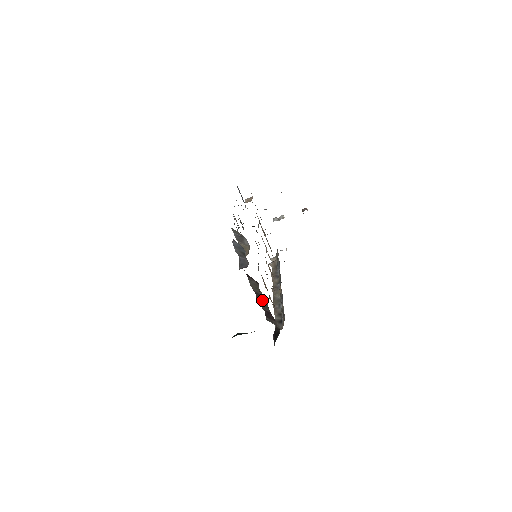
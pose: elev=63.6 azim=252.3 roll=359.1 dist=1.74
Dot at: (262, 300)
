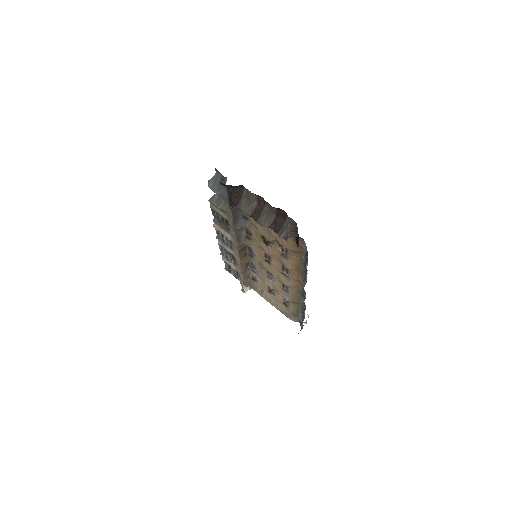
Dot at: (261, 212)
